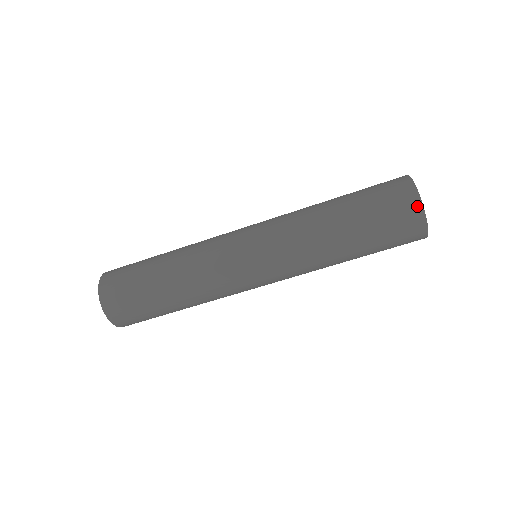
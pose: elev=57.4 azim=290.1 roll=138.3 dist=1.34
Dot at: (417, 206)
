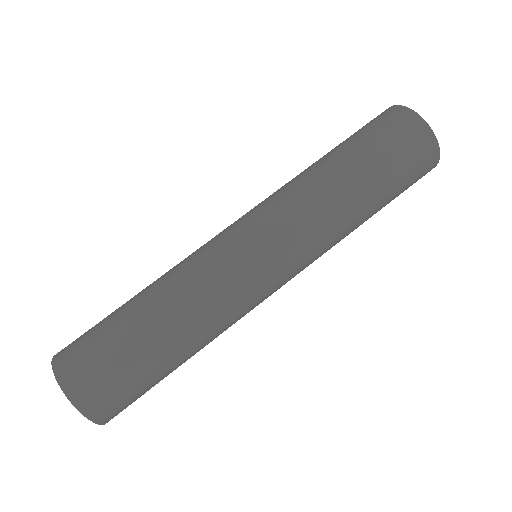
Dot at: (388, 109)
